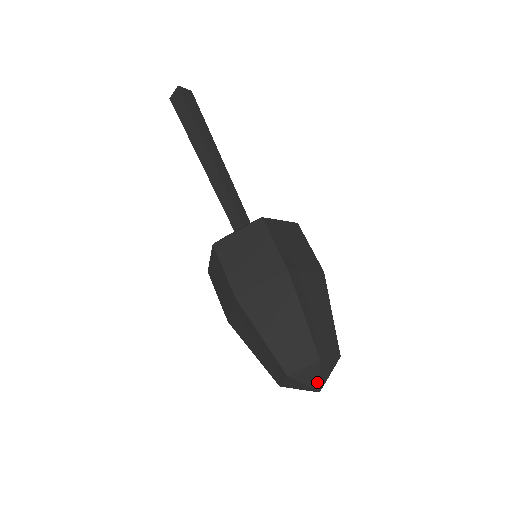
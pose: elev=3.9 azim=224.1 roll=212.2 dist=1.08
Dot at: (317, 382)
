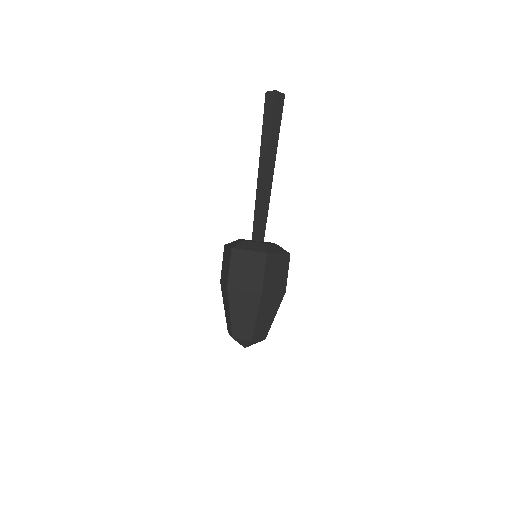
Dot at: (246, 345)
